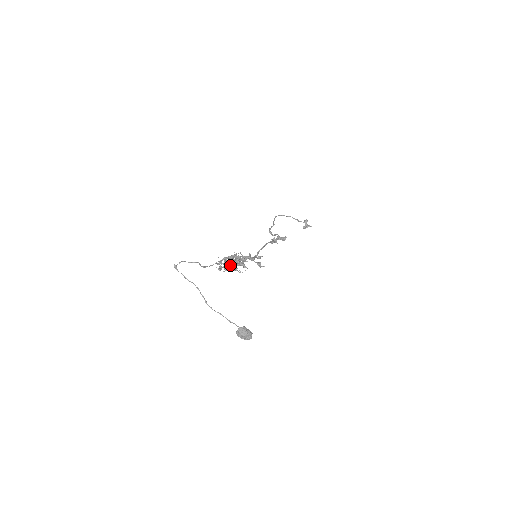
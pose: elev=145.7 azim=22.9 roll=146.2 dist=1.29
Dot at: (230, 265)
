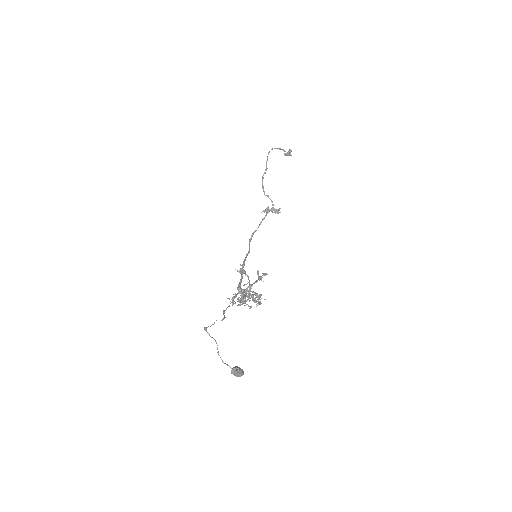
Dot at: (241, 293)
